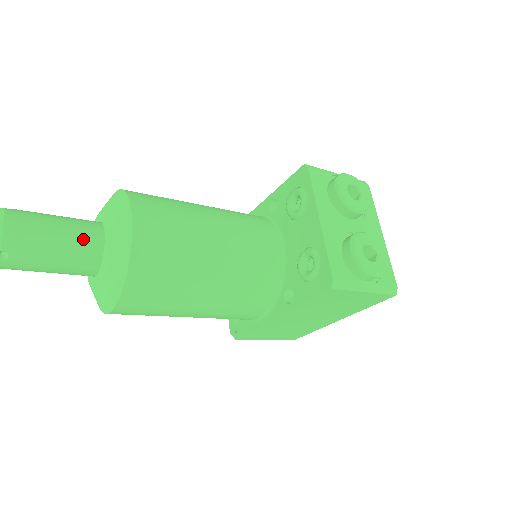
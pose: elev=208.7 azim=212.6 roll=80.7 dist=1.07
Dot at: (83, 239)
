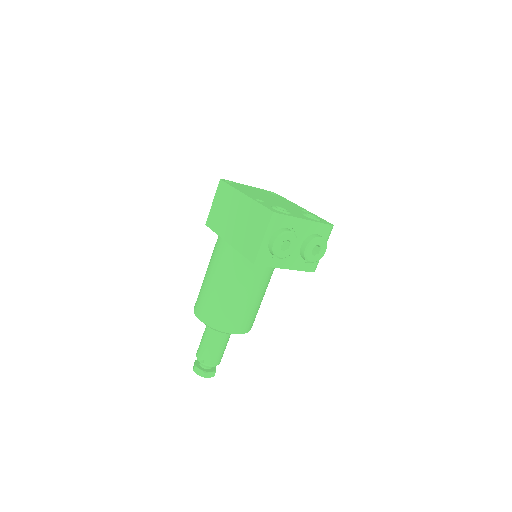
Dot at: (226, 339)
